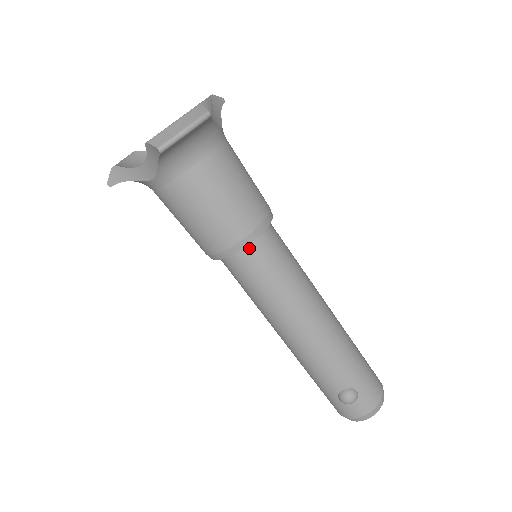
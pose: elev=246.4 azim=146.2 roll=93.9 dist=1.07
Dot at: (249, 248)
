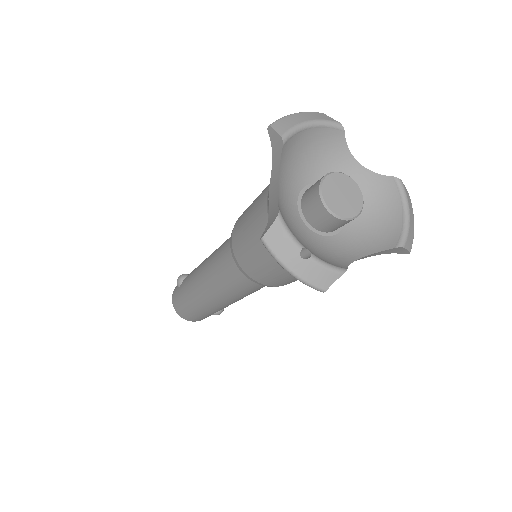
Dot at: occluded
